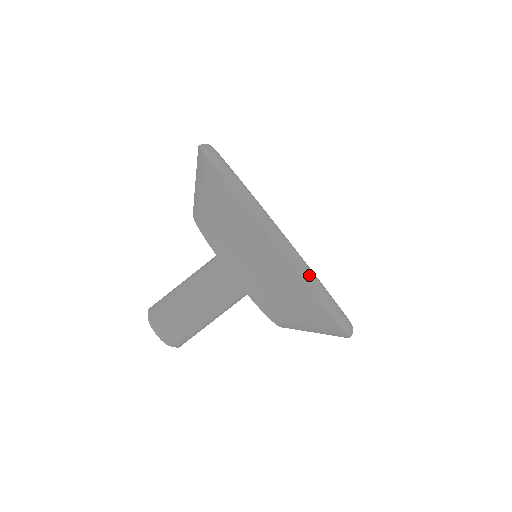
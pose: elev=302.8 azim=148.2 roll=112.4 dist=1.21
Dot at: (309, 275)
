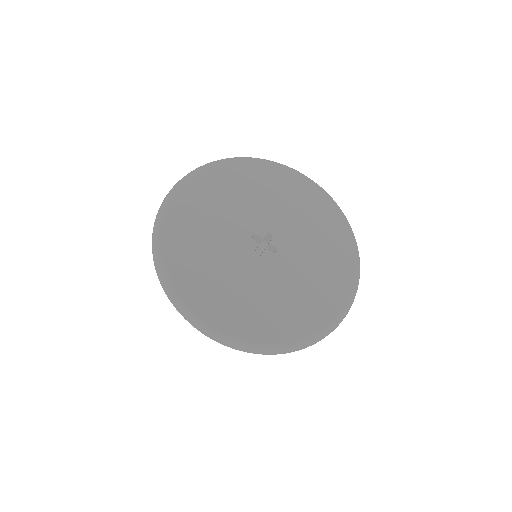
Dot at: (293, 349)
